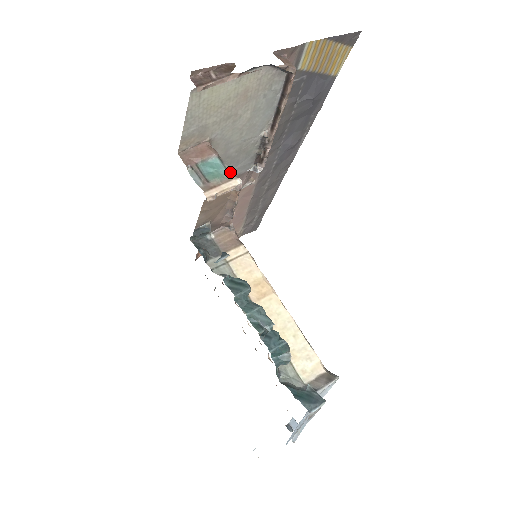
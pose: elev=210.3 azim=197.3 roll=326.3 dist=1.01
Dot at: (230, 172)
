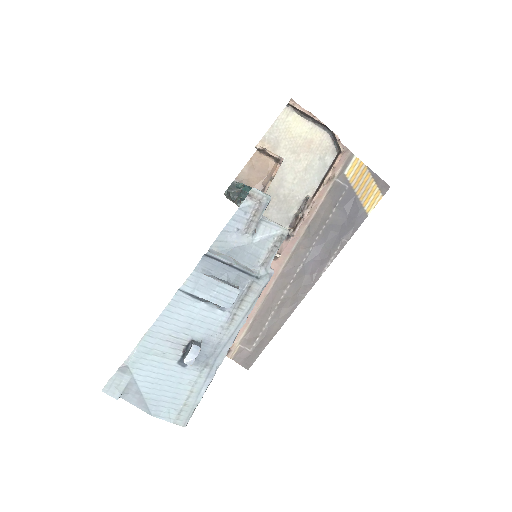
Dot at: occluded
